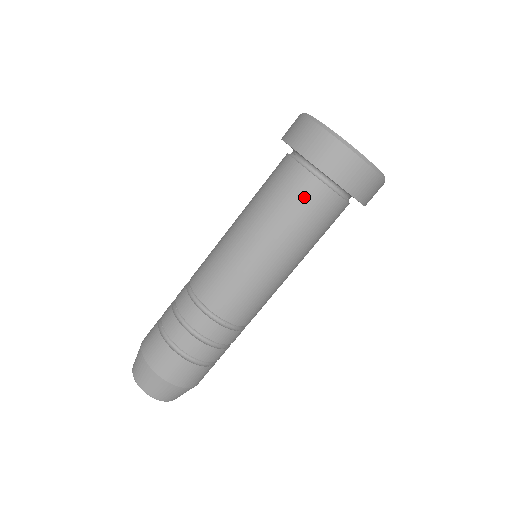
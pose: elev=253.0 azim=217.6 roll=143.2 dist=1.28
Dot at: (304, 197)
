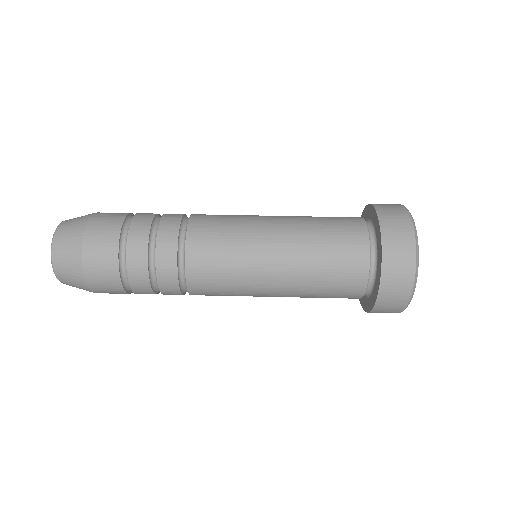
Dot at: (346, 274)
